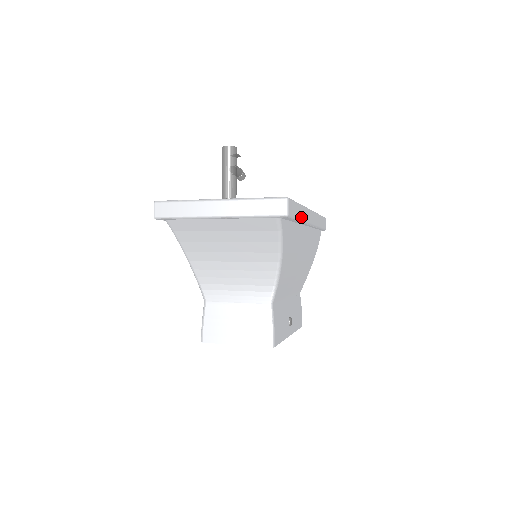
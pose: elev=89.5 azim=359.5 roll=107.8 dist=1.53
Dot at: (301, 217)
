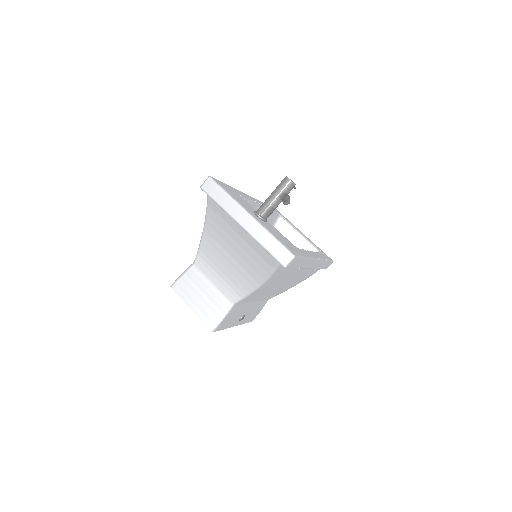
Dot at: (301, 266)
